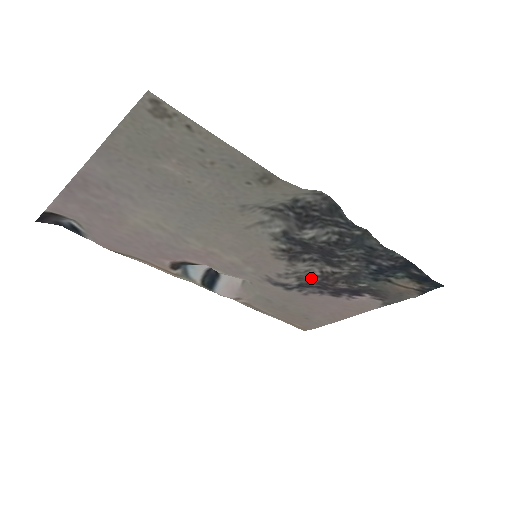
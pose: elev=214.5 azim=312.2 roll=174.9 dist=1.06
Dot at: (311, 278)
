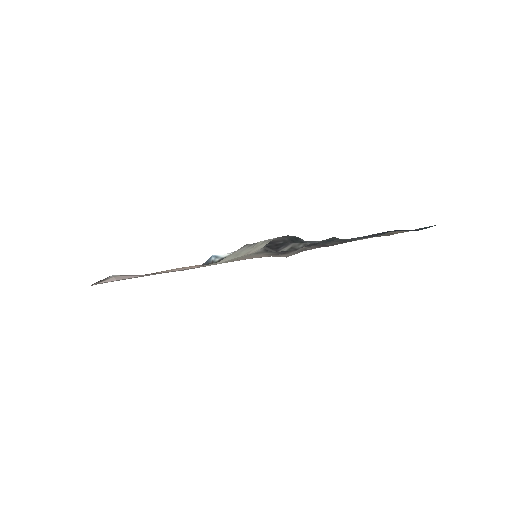
Dot at: occluded
